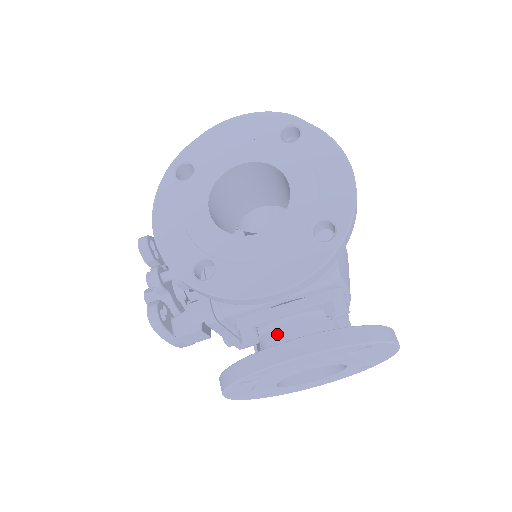
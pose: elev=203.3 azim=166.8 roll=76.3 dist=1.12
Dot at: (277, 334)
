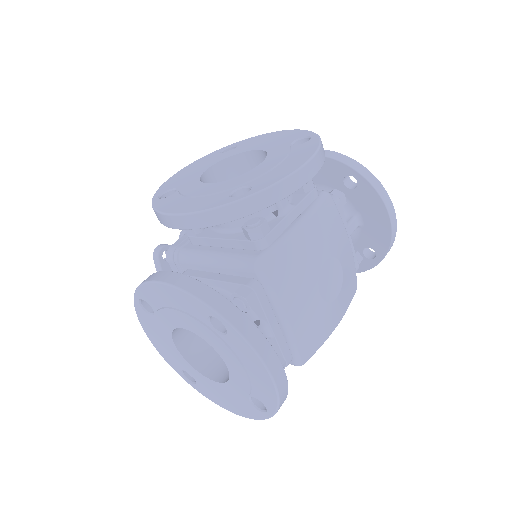
Dot at: occluded
